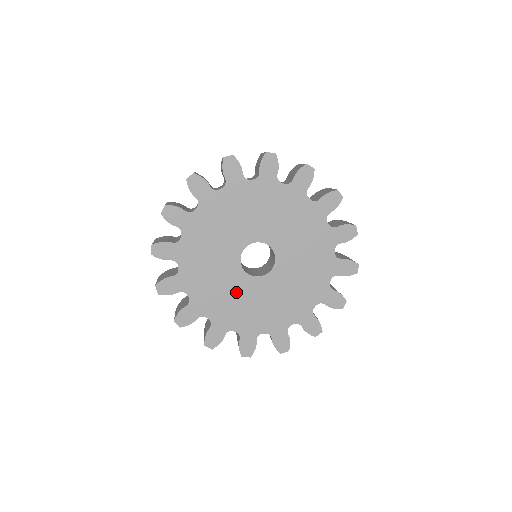
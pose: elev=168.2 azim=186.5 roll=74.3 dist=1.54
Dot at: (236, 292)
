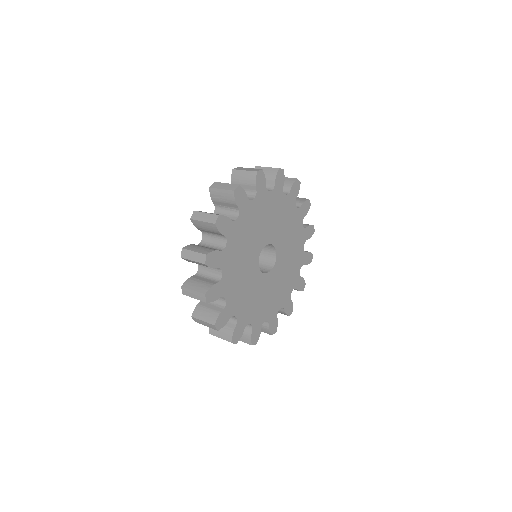
Dot at: (269, 290)
